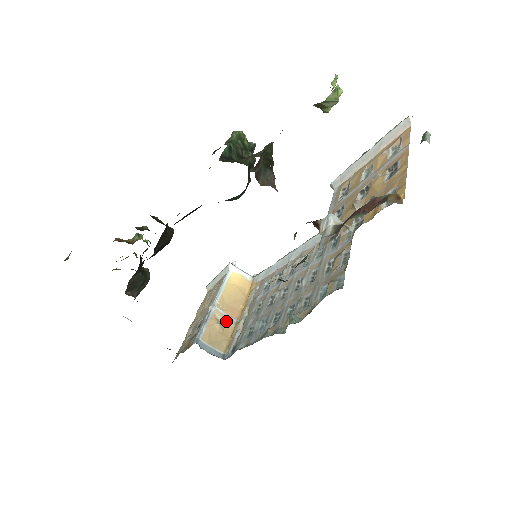
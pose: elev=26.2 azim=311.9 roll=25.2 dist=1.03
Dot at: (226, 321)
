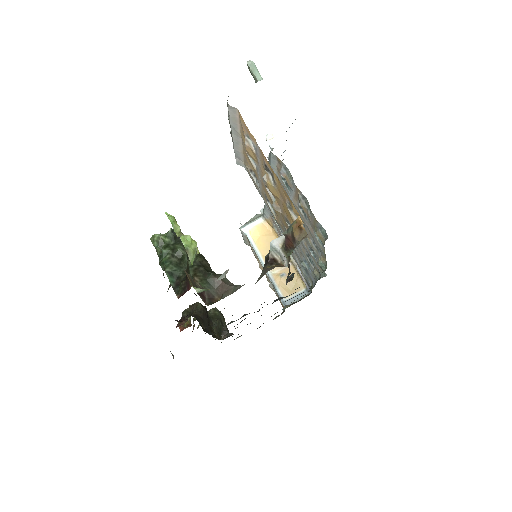
Dot at: (283, 268)
